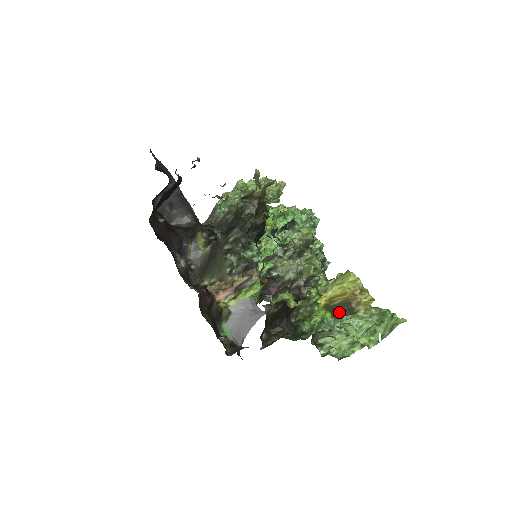
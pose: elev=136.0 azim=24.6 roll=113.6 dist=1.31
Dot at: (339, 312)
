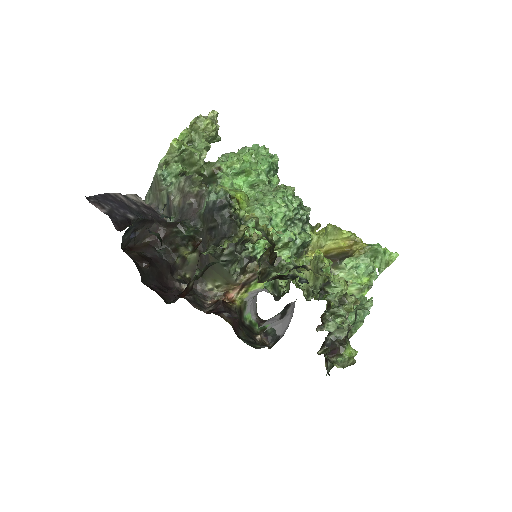
Dot at: (337, 261)
